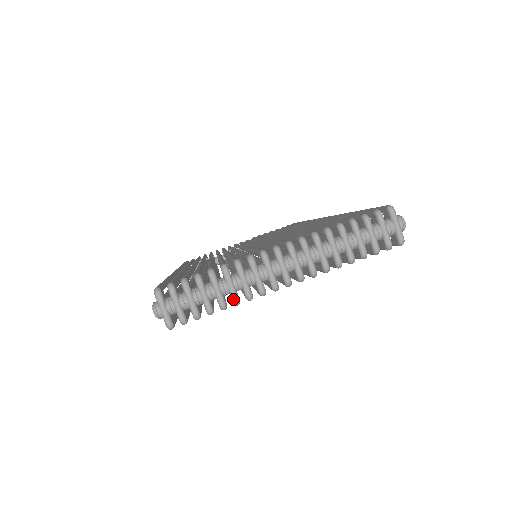
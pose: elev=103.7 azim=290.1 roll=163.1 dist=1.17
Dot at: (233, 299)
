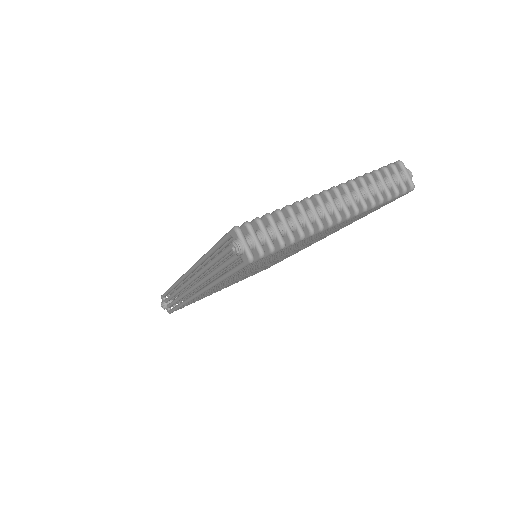
Dot at: (300, 233)
